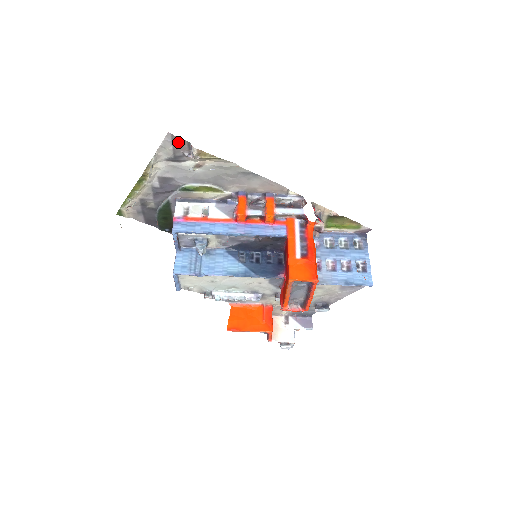
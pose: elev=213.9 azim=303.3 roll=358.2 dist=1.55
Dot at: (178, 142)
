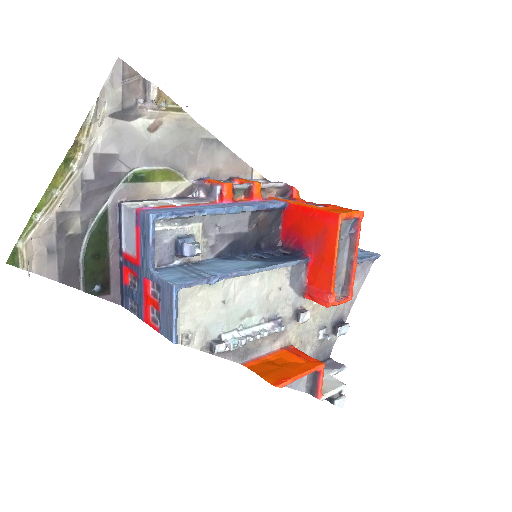
Dot at: (130, 78)
